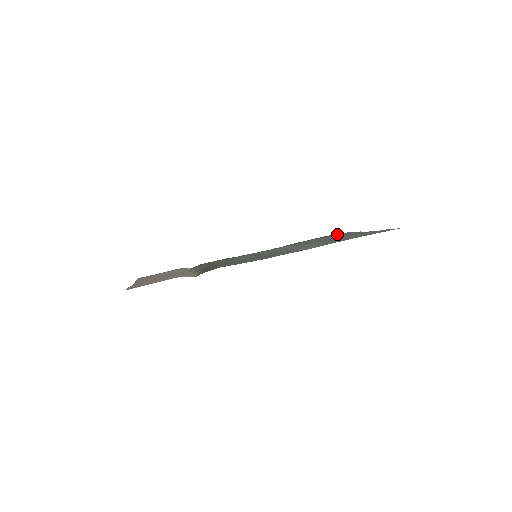
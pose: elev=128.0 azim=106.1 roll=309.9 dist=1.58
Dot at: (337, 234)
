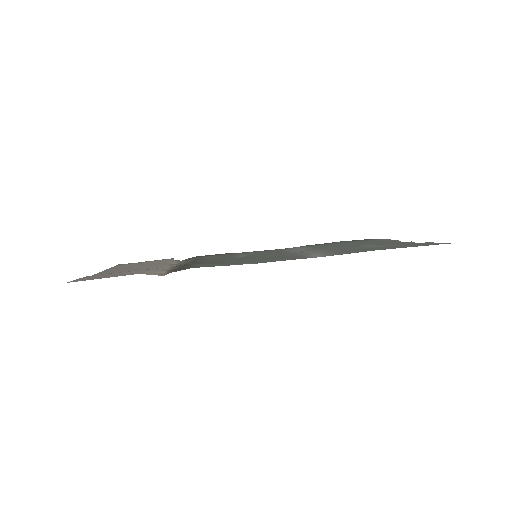
Dot at: occluded
